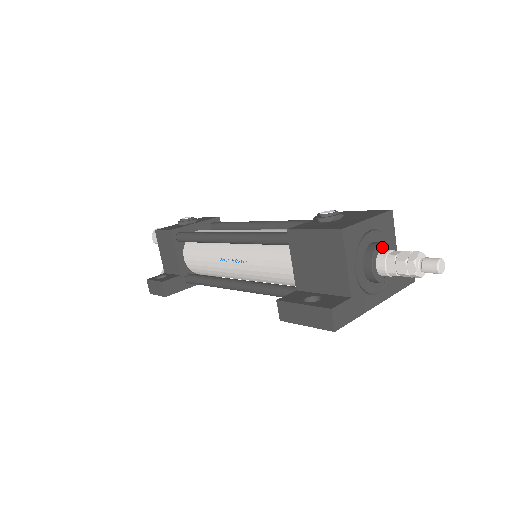
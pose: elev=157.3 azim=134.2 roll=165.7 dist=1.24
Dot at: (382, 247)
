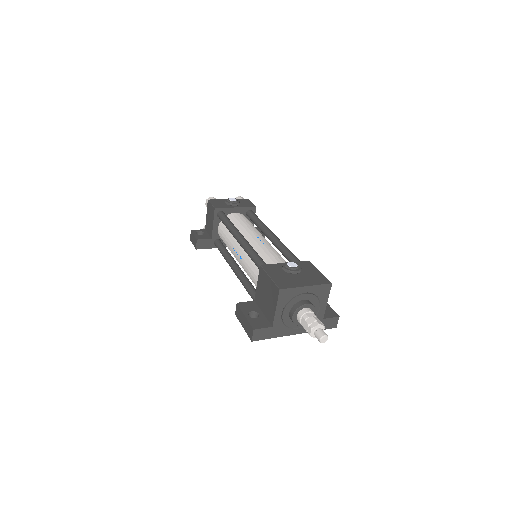
Dot at: (307, 306)
